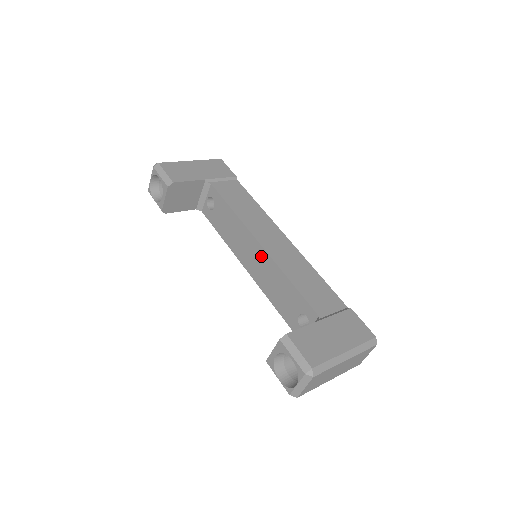
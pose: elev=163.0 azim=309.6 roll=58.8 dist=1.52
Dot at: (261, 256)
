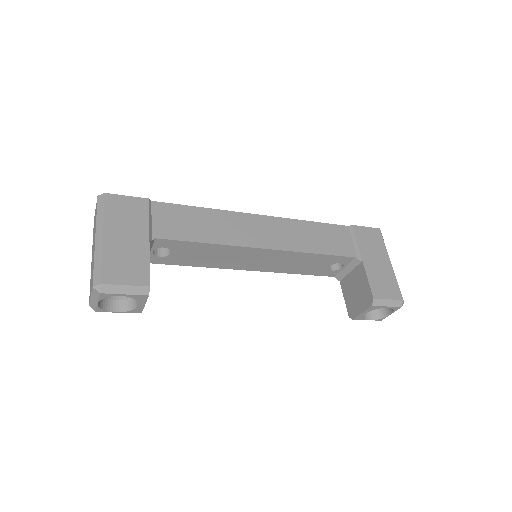
Dot at: (270, 255)
